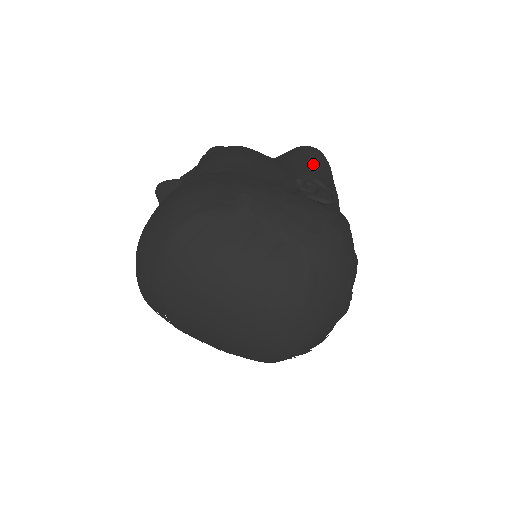
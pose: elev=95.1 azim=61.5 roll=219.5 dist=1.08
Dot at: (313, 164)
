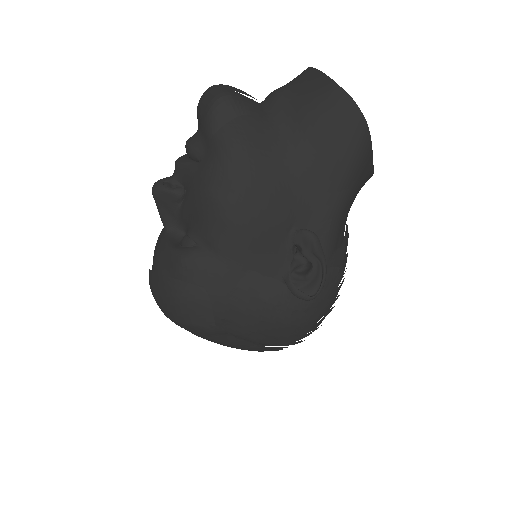
Dot at: (340, 166)
